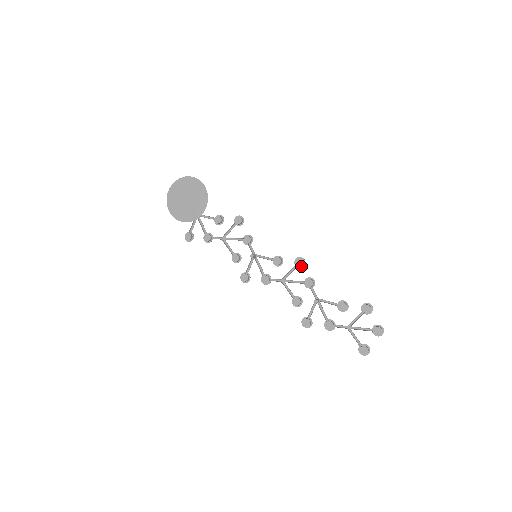
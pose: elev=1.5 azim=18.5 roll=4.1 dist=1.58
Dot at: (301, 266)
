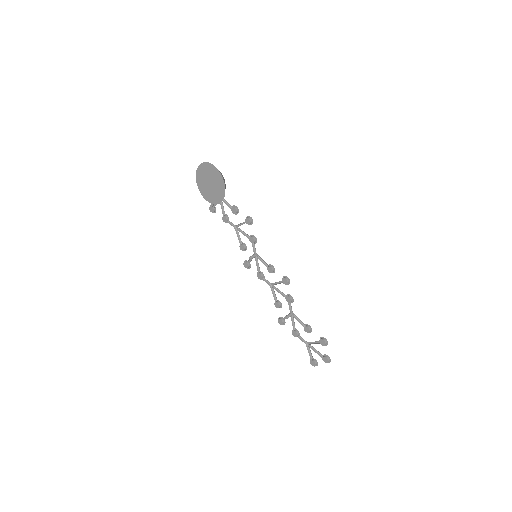
Dot at: (286, 283)
